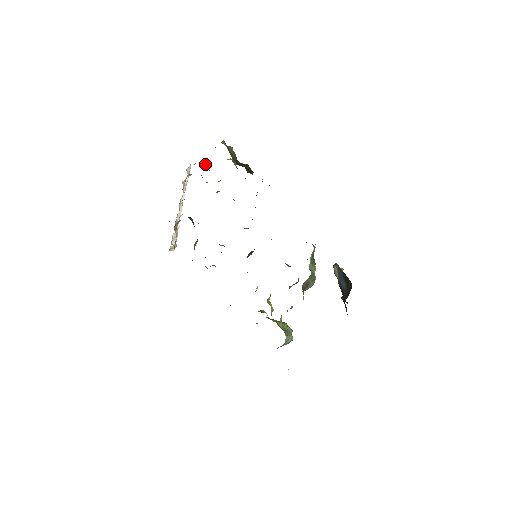
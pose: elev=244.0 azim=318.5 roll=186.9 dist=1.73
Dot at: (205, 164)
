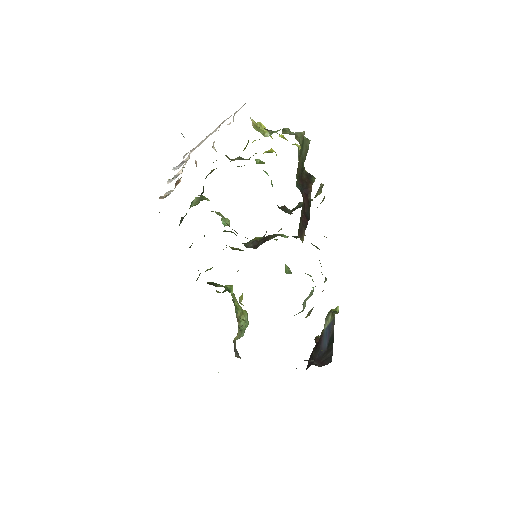
Dot at: occluded
